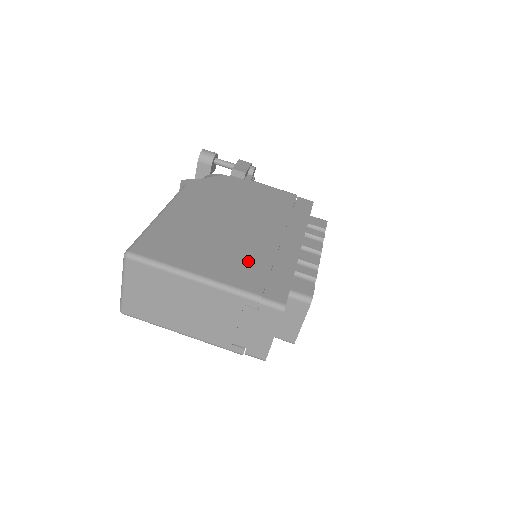
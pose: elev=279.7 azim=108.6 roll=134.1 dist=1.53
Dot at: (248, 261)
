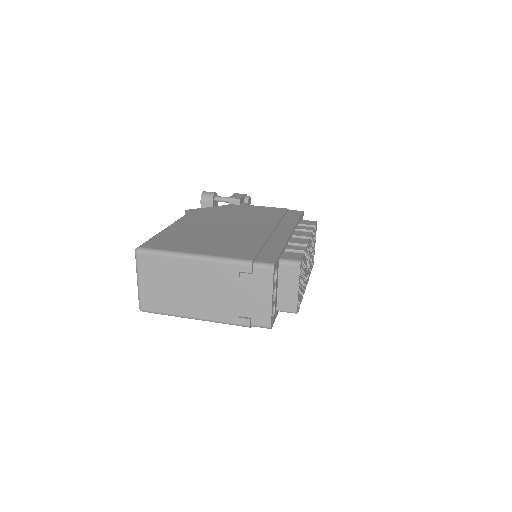
Dot at: (241, 244)
